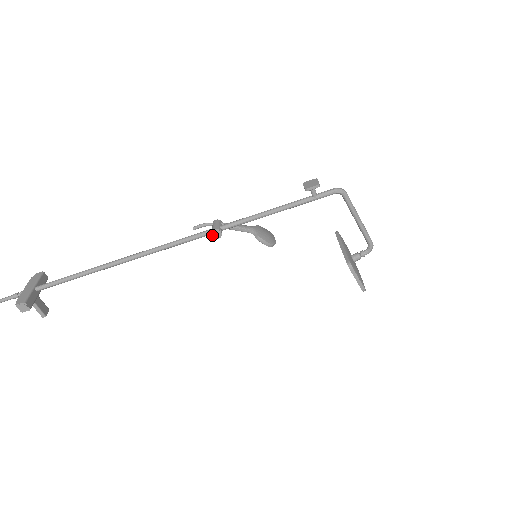
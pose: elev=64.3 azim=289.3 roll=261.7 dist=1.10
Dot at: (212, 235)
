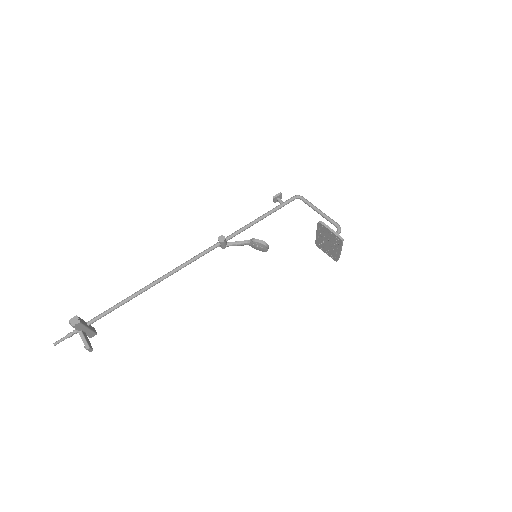
Dot at: (218, 240)
